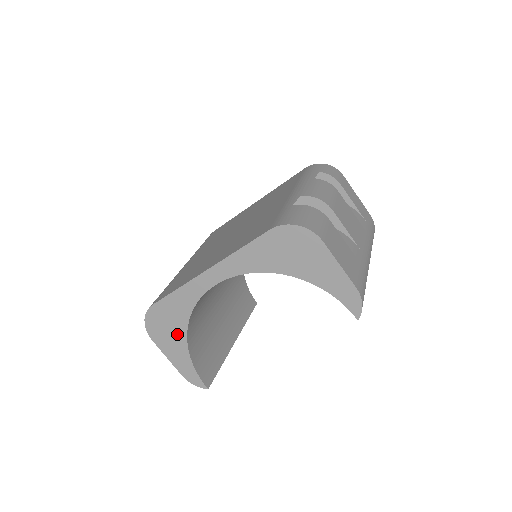
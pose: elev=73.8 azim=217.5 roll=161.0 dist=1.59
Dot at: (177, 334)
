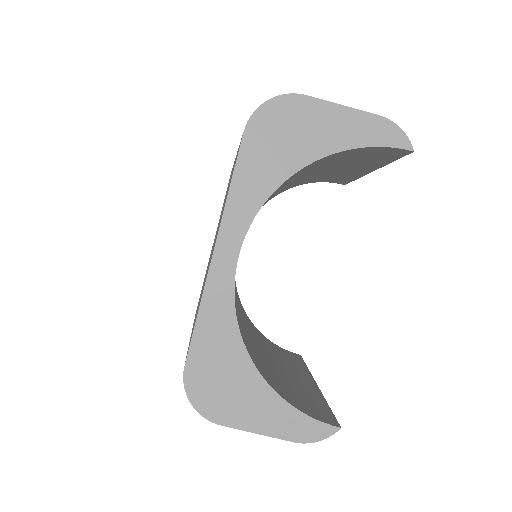
Dot at: (244, 380)
